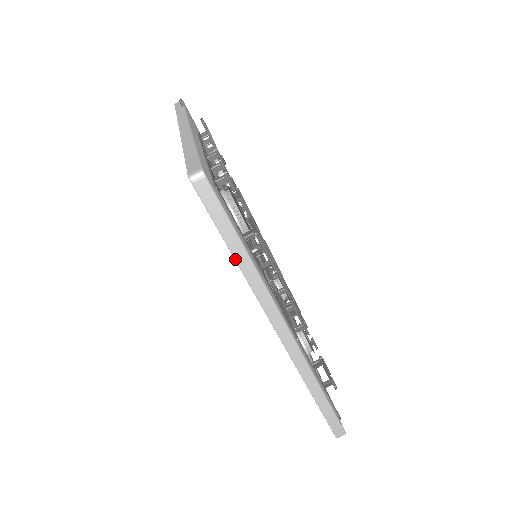
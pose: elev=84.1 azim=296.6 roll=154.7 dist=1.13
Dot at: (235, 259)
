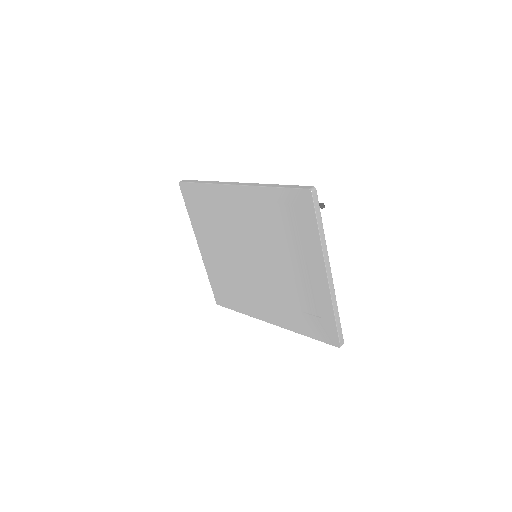
Dot at: (202, 183)
